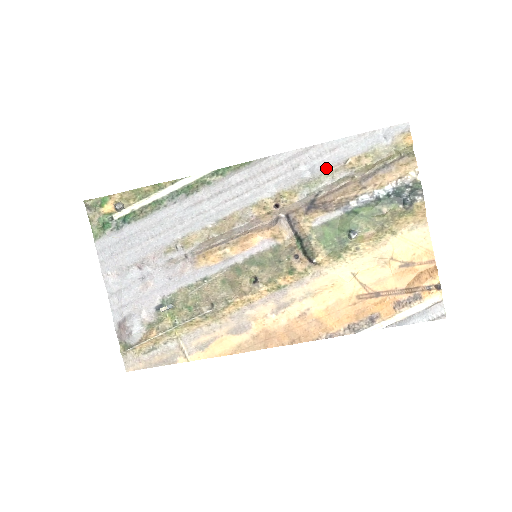
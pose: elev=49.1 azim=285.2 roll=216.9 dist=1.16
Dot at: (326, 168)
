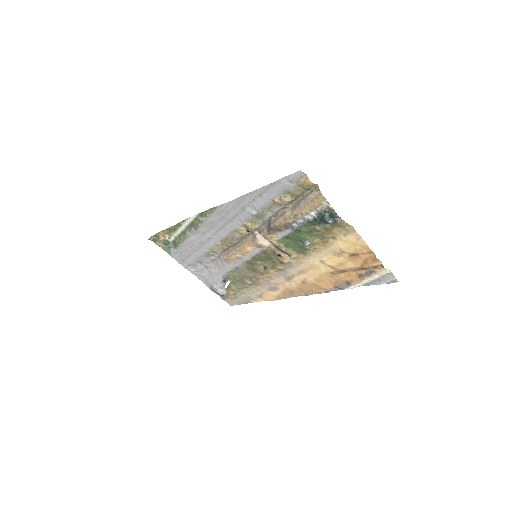
Dot at: (263, 207)
